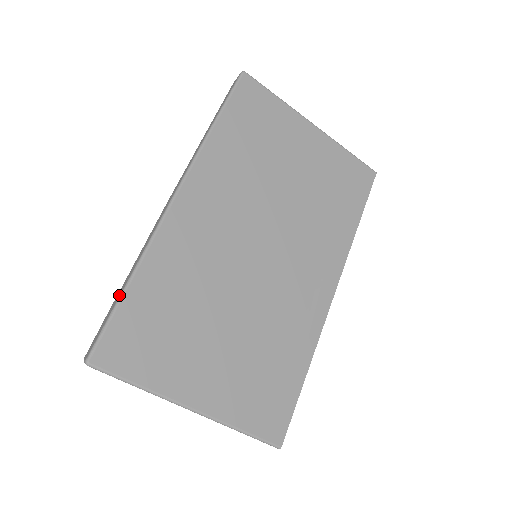
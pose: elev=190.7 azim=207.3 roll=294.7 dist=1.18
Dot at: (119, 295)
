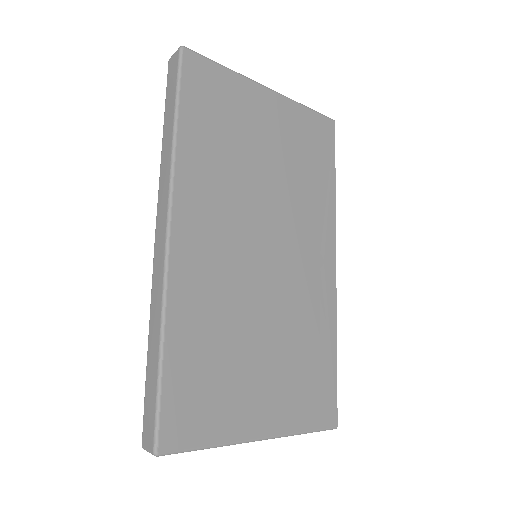
Dot at: (156, 369)
